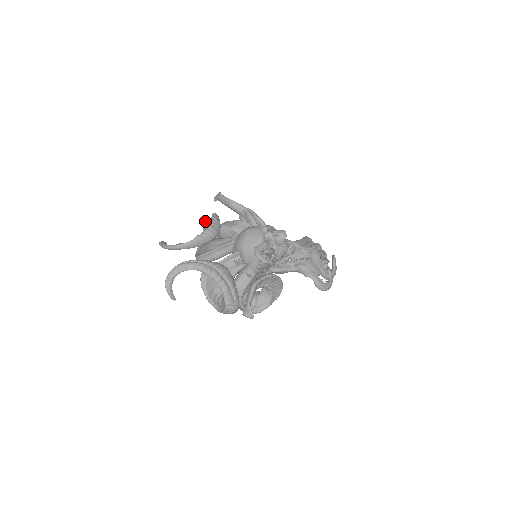
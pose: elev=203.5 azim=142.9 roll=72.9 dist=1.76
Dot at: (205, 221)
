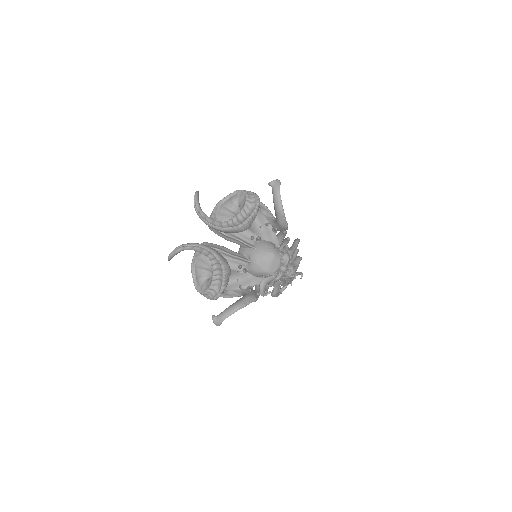
Dot at: (245, 192)
